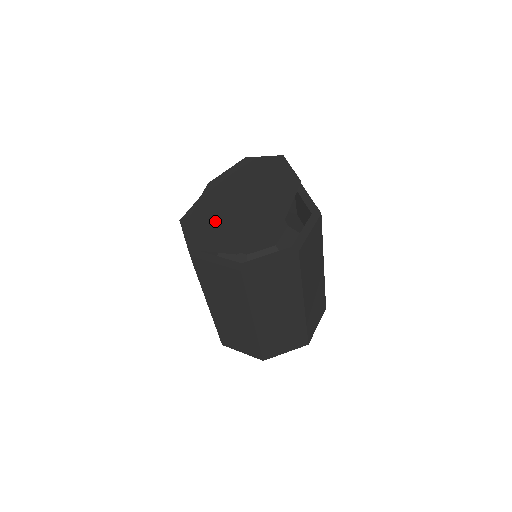
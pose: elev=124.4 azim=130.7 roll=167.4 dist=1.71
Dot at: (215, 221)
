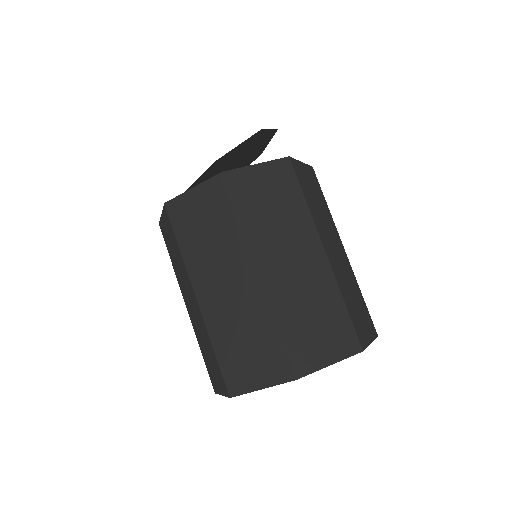
Dot at: occluded
